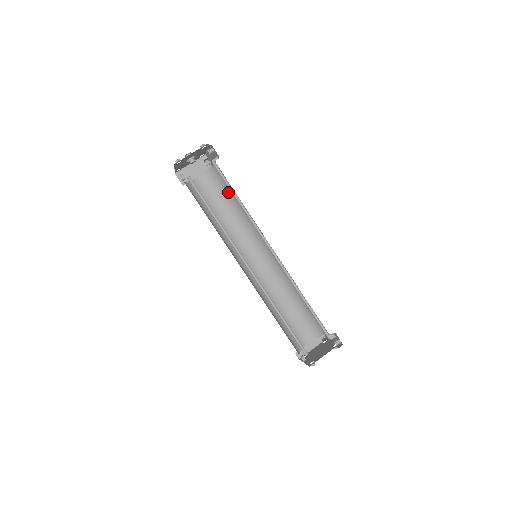
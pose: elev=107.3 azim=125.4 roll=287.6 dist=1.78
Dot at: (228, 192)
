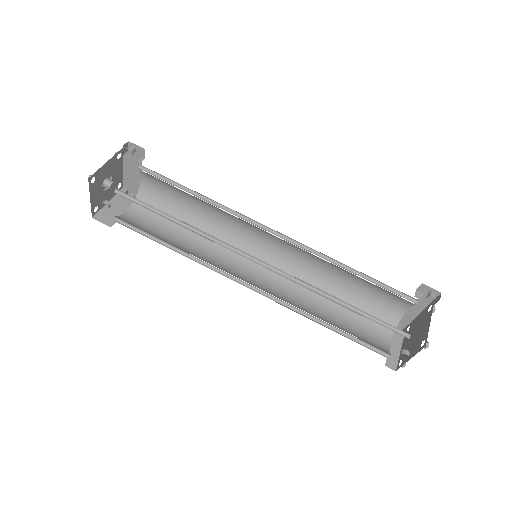
Dot at: (175, 209)
